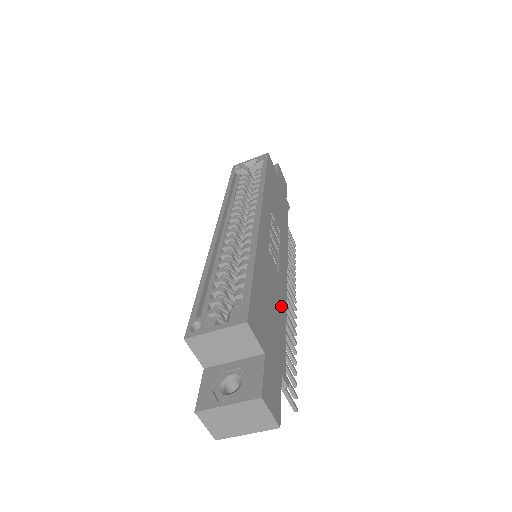
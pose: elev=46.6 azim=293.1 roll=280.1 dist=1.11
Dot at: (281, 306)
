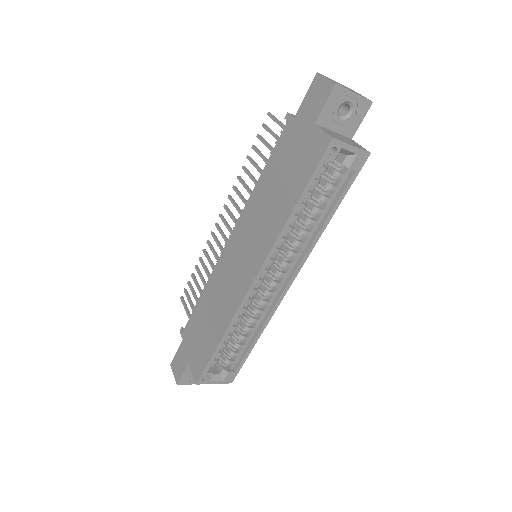
Dot at: occluded
